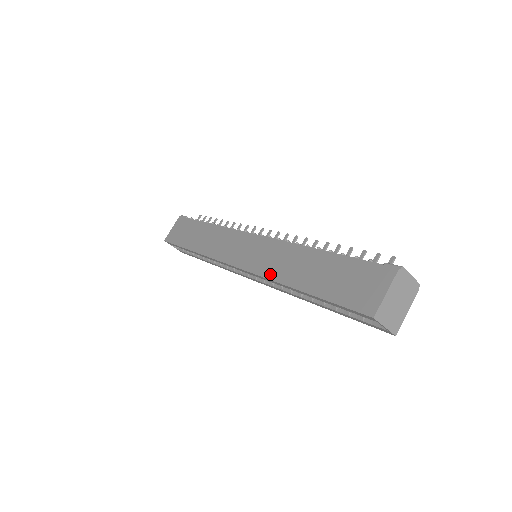
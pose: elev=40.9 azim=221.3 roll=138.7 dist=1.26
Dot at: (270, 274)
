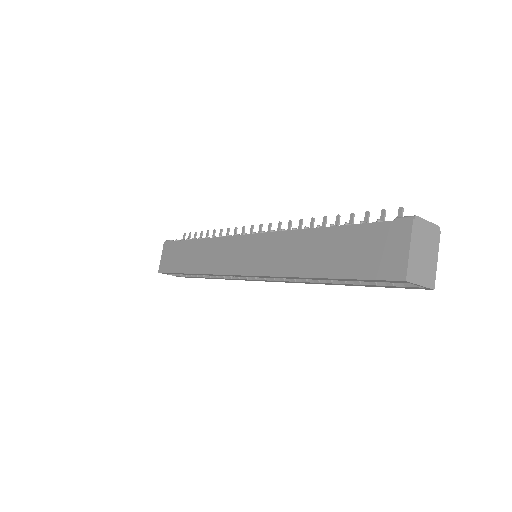
Dot at: (278, 271)
